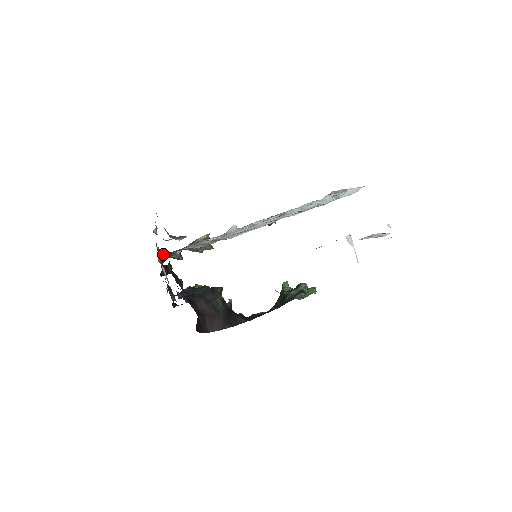
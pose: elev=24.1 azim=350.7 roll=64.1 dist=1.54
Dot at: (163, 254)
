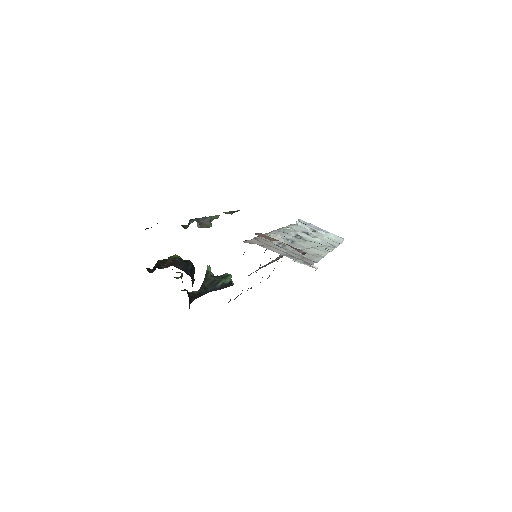
Dot at: occluded
